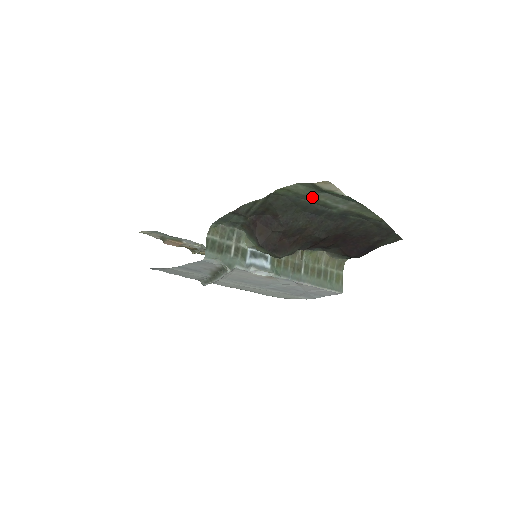
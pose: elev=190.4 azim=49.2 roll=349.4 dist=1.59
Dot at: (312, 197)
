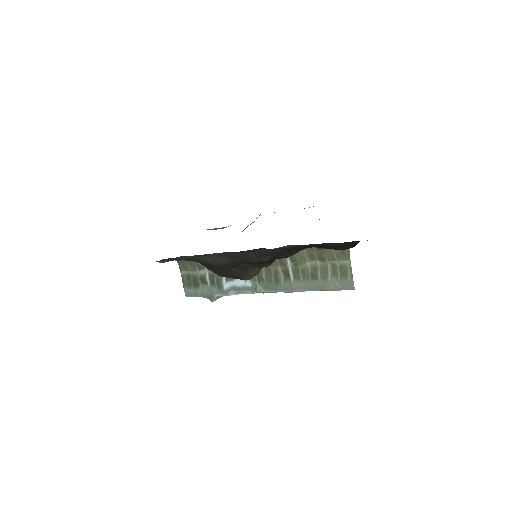
Dot at: occluded
